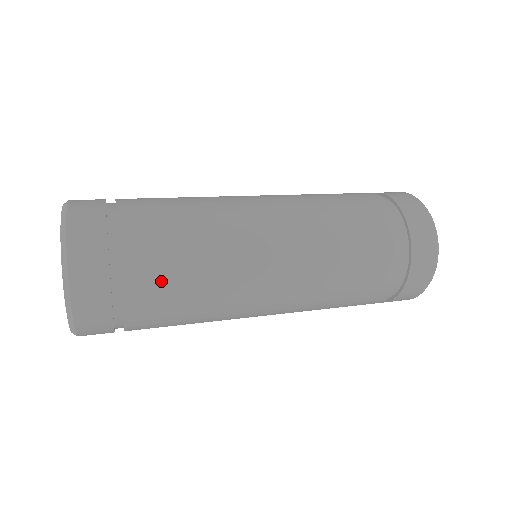
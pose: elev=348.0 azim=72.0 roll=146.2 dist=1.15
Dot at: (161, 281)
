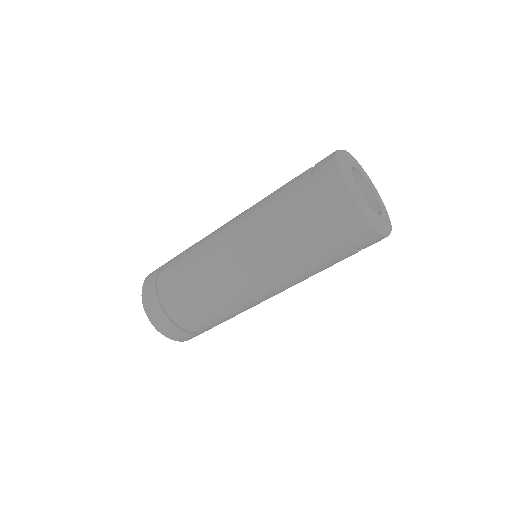
Dot at: (178, 257)
